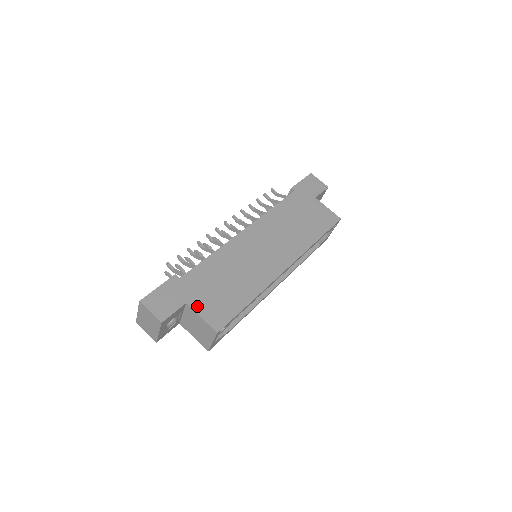
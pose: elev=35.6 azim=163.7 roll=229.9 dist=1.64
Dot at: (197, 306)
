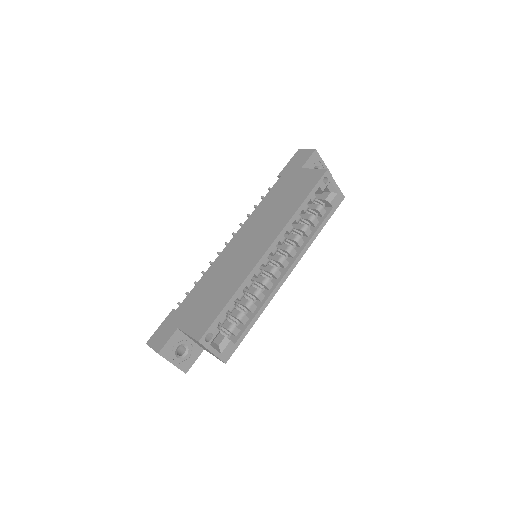
Dot at: (185, 326)
